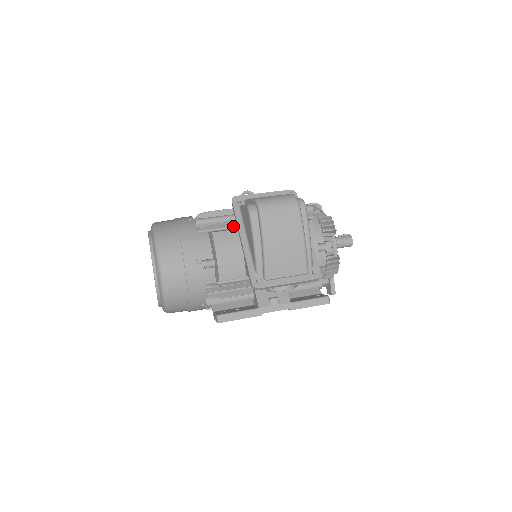
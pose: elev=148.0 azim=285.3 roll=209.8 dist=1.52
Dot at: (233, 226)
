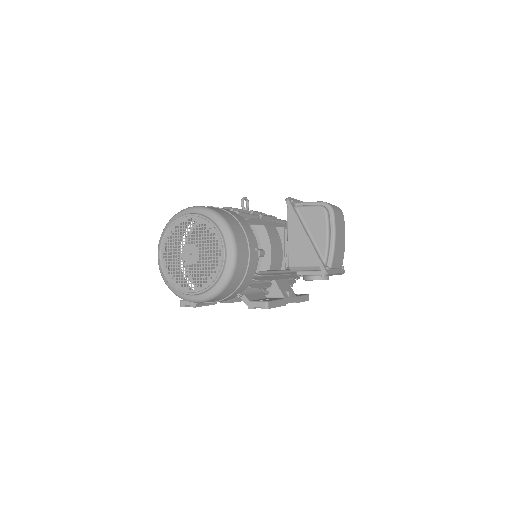
Dot at: (259, 224)
